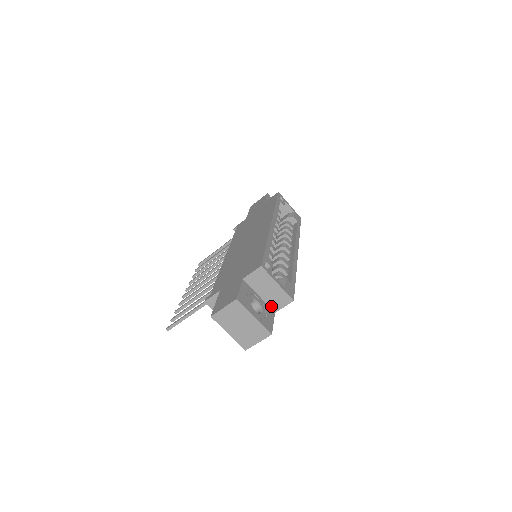
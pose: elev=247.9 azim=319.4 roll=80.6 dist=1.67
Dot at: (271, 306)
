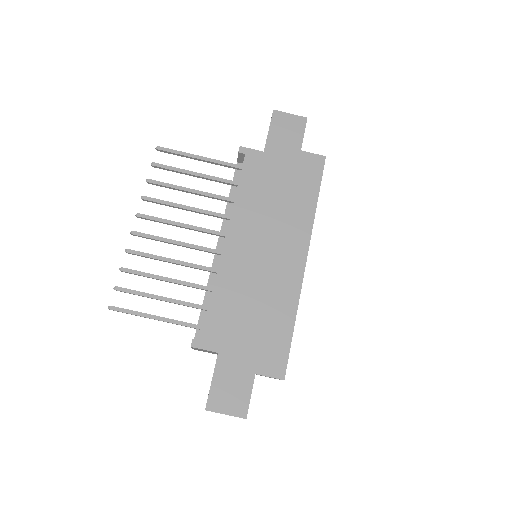
Dot at: occluded
